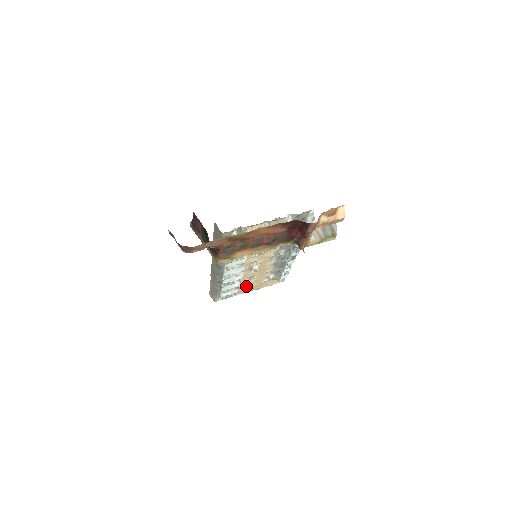
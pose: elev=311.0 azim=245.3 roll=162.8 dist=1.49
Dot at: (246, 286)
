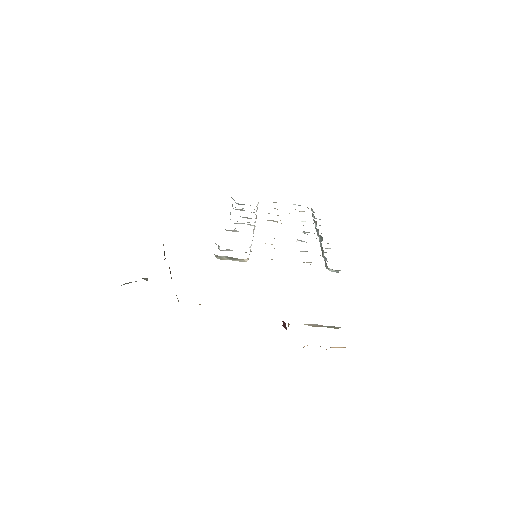
Dot at: occluded
